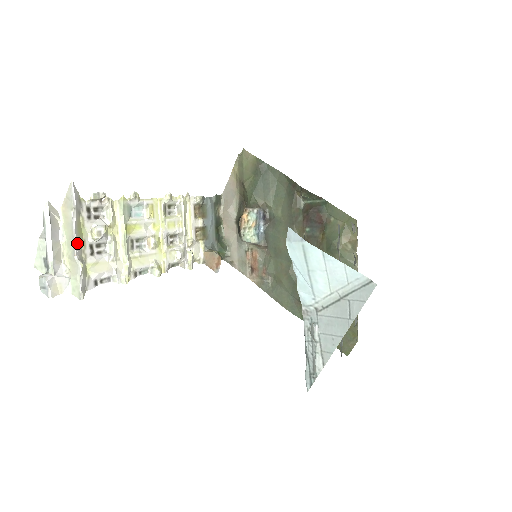
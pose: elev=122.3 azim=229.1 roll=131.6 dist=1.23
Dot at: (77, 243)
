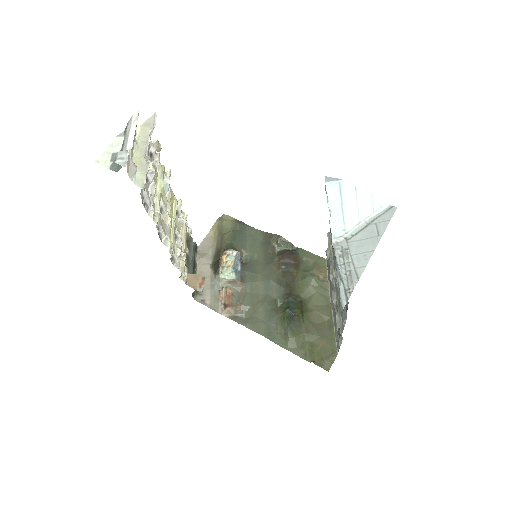
Dot at: occluded
